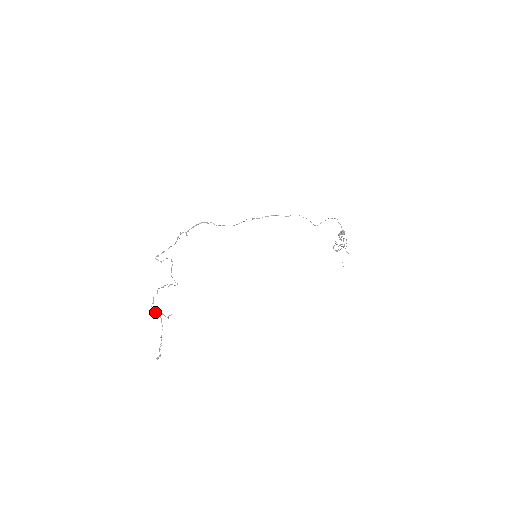
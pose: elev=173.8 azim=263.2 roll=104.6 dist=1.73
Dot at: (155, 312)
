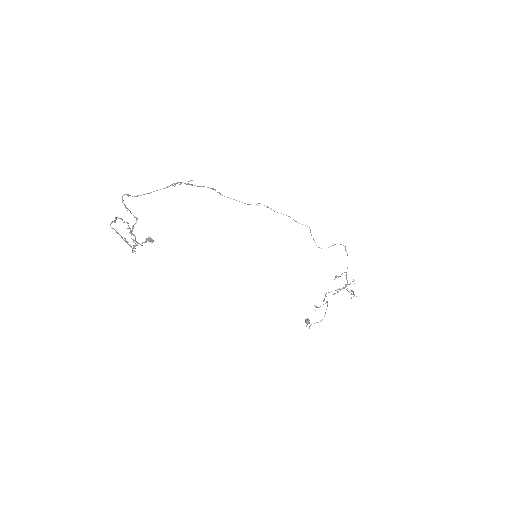
Dot at: occluded
